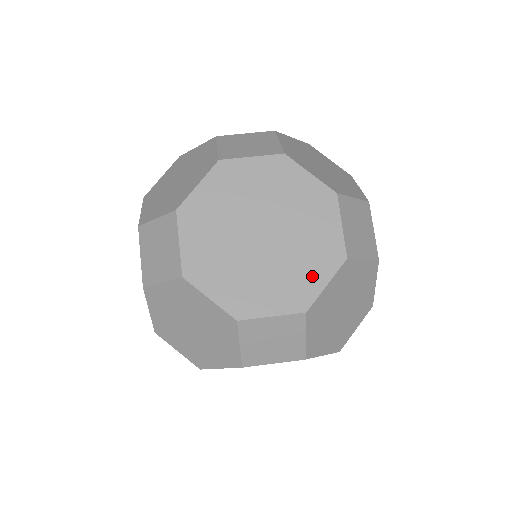
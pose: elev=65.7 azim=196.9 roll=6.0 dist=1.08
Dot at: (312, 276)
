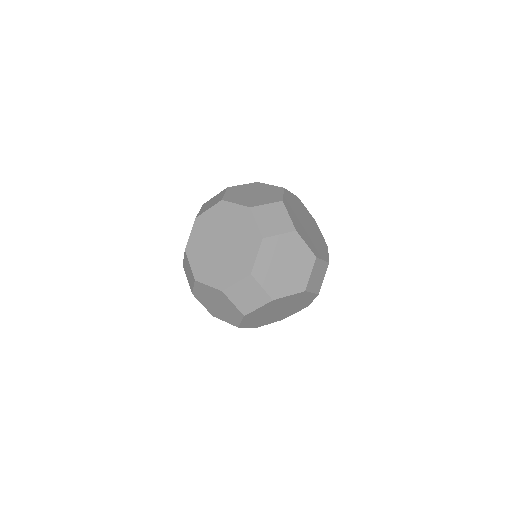
Dot at: (324, 249)
